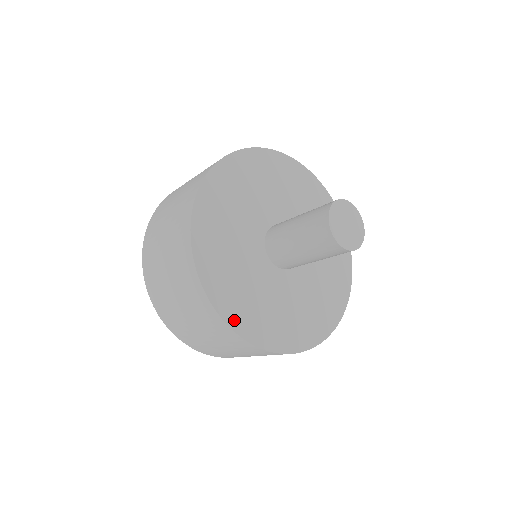
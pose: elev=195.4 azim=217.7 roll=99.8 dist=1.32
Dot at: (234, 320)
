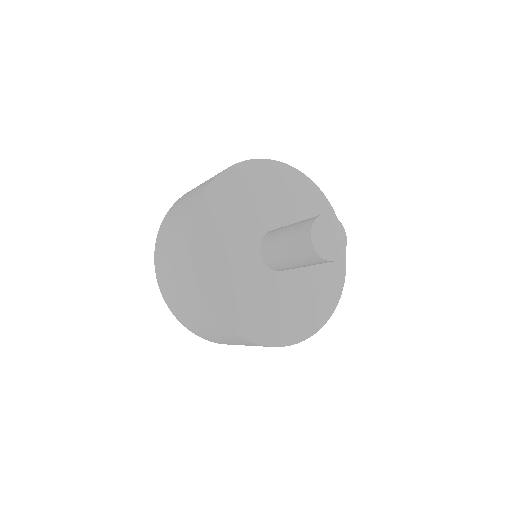
Dot at: (204, 279)
